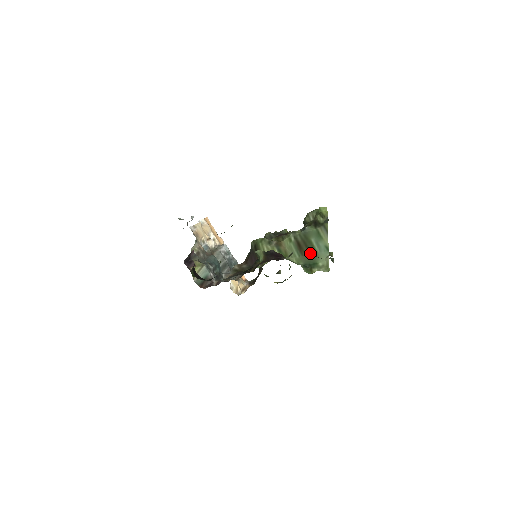
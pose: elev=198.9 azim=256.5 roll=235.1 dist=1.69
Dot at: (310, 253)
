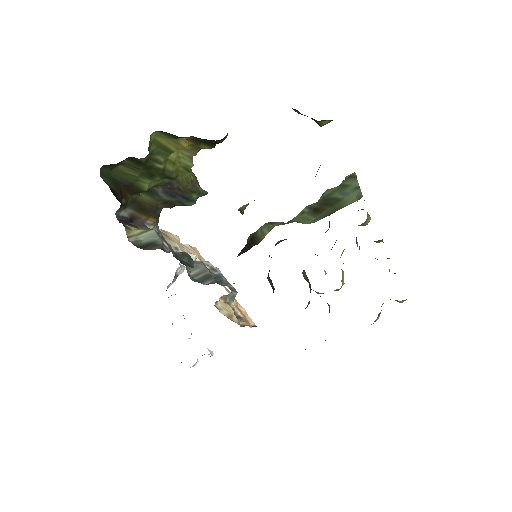
Dot at: (331, 205)
